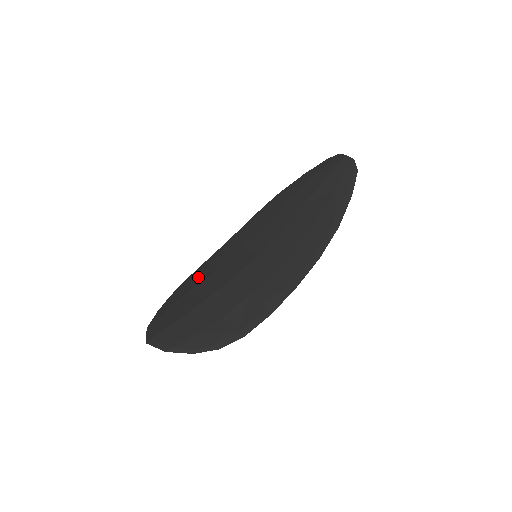
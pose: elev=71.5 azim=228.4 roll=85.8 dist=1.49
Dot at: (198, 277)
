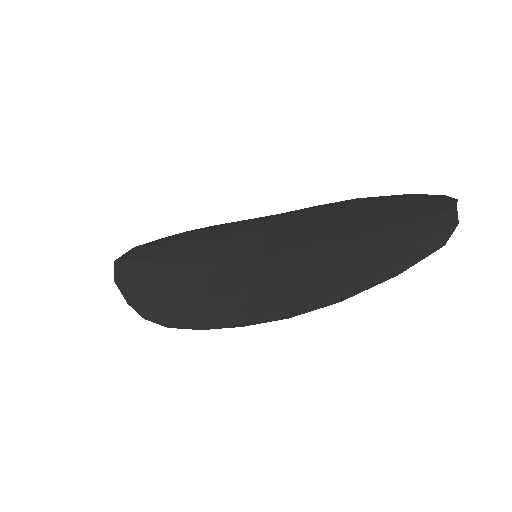
Dot at: (215, 232)
